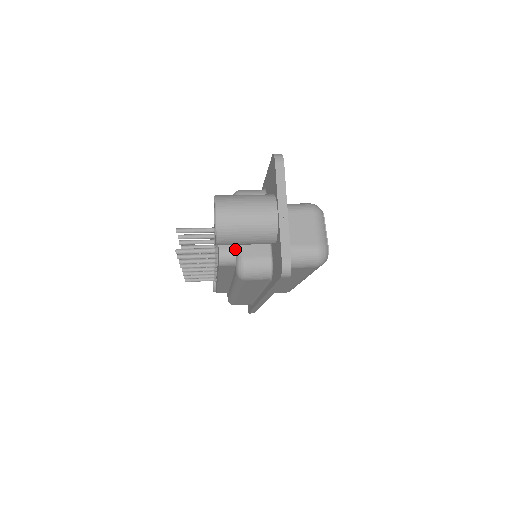
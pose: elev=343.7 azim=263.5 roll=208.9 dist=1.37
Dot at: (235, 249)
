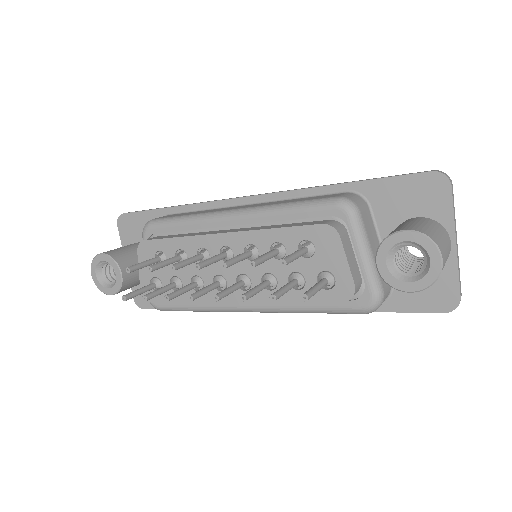
Dot at: (367, 281)
